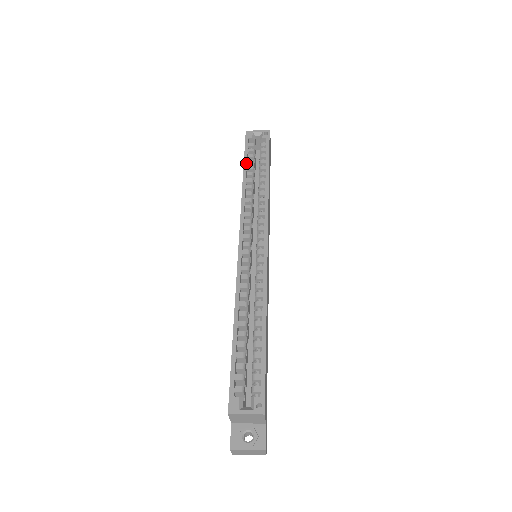
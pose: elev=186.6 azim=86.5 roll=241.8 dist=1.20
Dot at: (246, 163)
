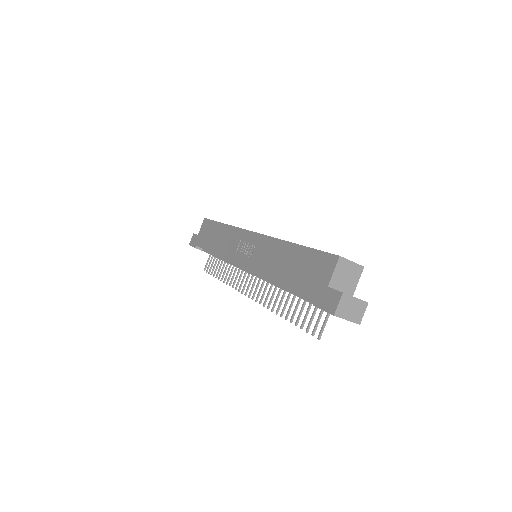
Dot at: occluded
